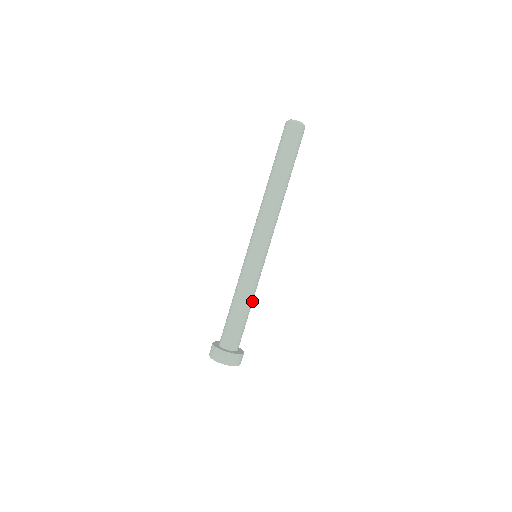
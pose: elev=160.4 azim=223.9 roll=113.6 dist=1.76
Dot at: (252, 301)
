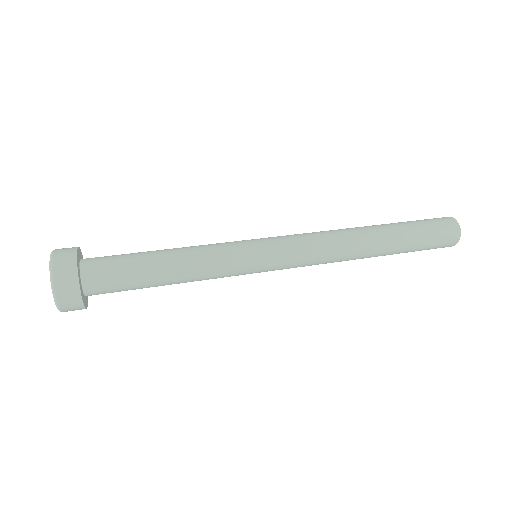
Dot at: (184, 274)
